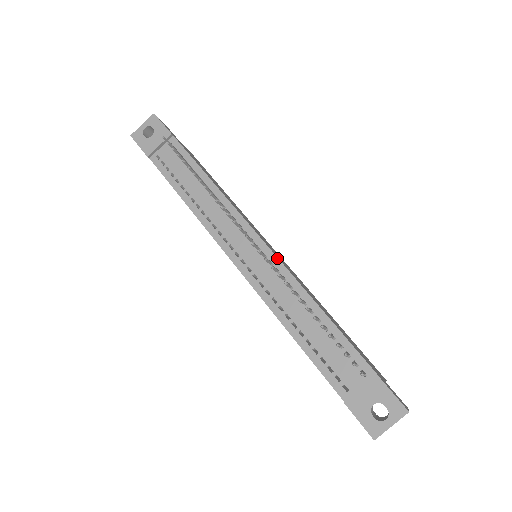
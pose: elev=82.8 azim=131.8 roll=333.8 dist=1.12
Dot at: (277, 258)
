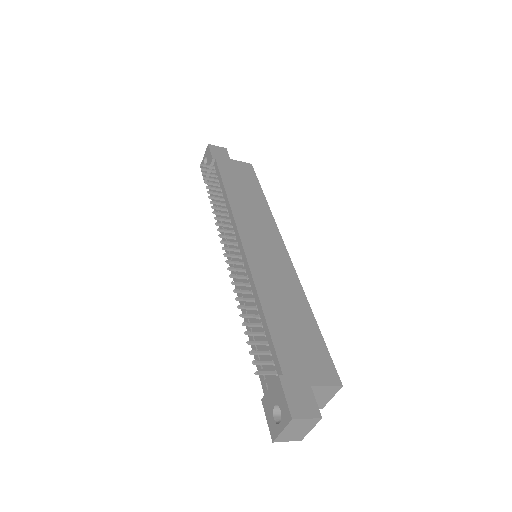
Dot at: (246, 258)
